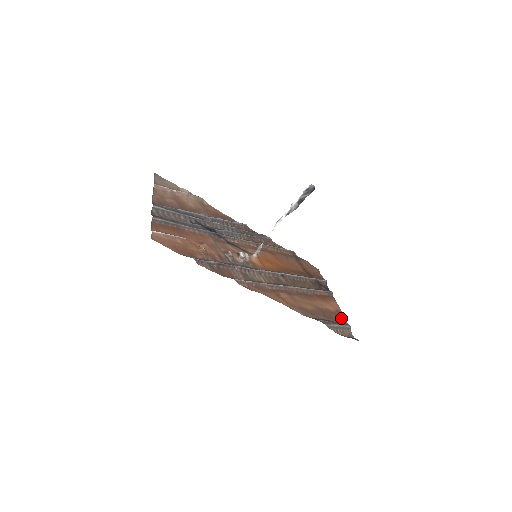
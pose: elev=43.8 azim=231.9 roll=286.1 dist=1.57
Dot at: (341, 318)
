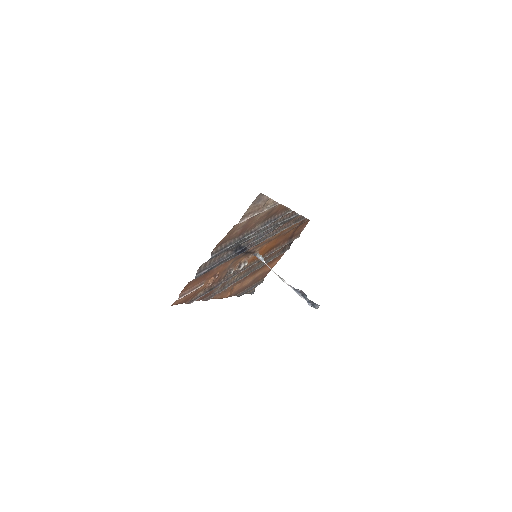
Dot at: occluded
